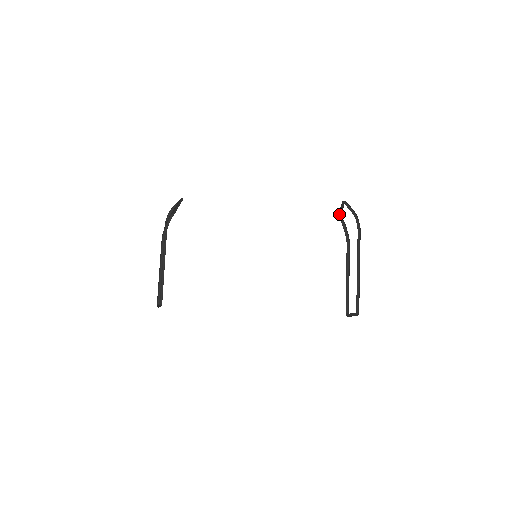
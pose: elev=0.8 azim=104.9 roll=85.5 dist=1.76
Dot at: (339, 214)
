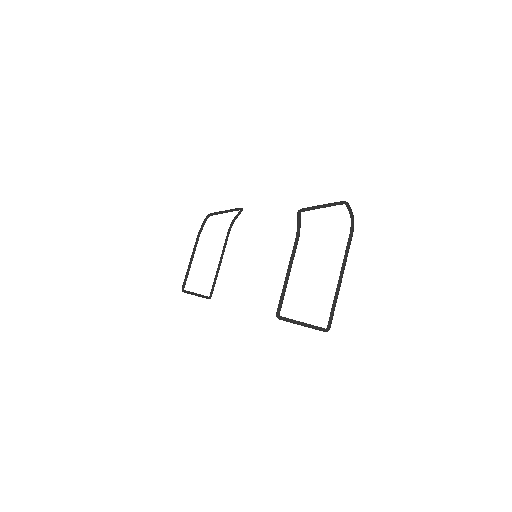
Dot at: (307, 210)
